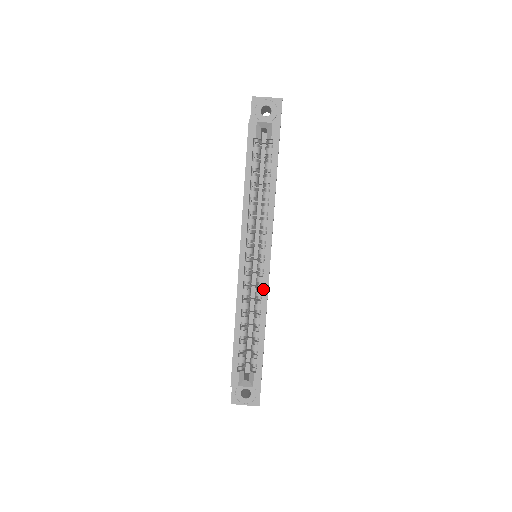
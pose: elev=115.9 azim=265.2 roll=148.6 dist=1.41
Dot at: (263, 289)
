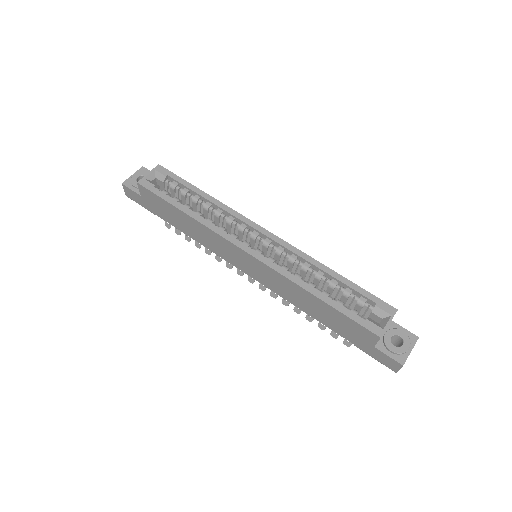
Dot at: (291, 250)
